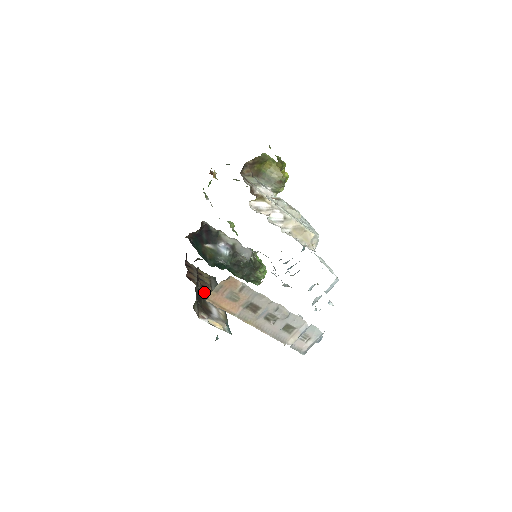
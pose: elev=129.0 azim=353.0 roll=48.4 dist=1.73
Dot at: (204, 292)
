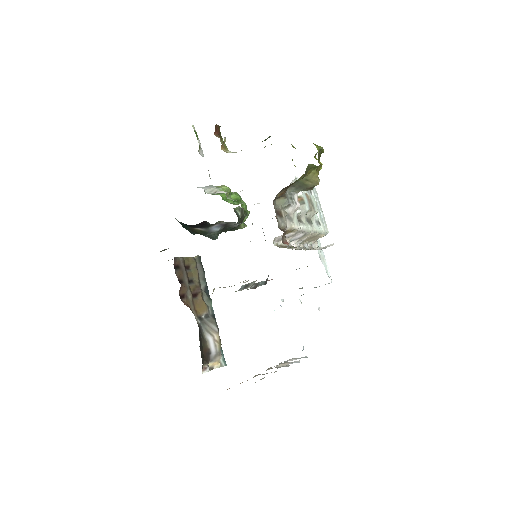
Dot at: (197, 310)
